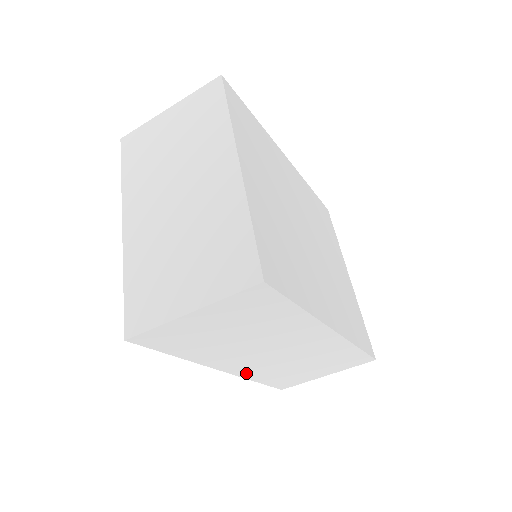
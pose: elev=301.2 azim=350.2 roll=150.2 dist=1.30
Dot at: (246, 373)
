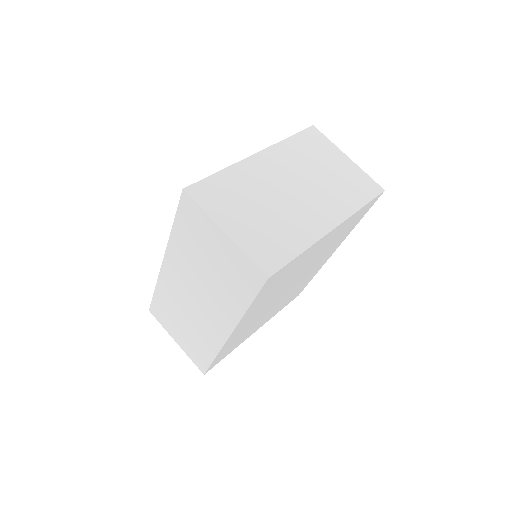
Dot at: (164, 280)
